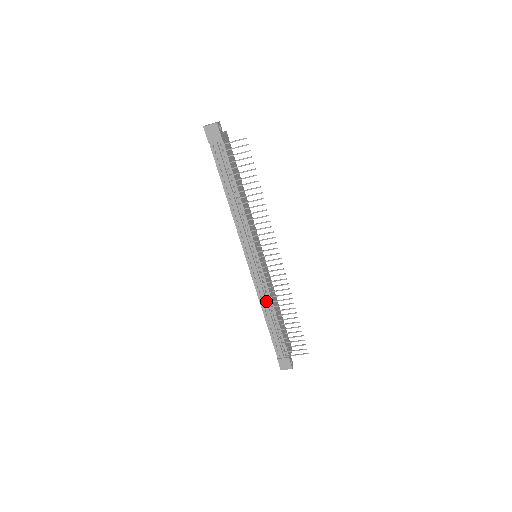
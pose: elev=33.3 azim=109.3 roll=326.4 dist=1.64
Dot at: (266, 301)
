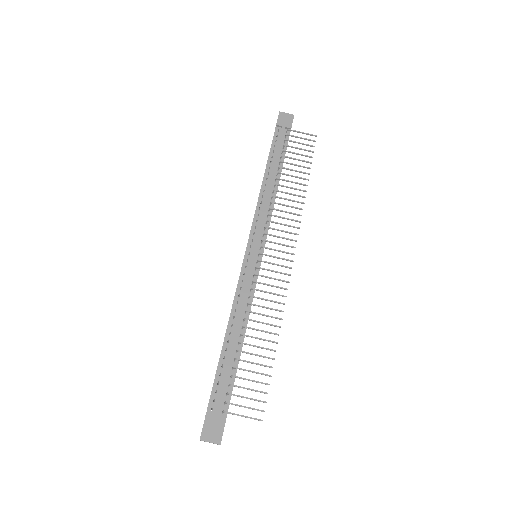
Dot at: (242, 310)
